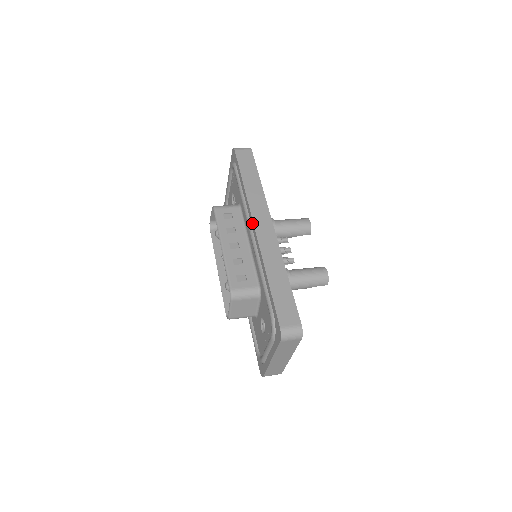
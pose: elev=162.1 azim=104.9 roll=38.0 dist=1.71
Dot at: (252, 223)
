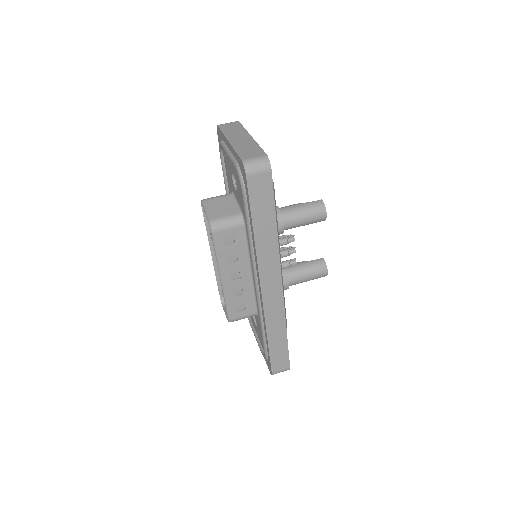
Dot at: (259, 283)
